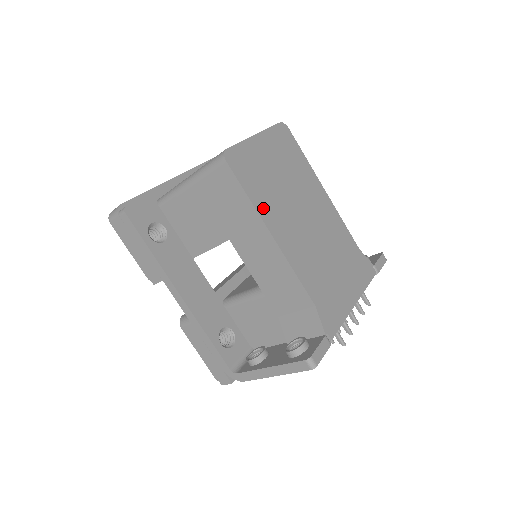
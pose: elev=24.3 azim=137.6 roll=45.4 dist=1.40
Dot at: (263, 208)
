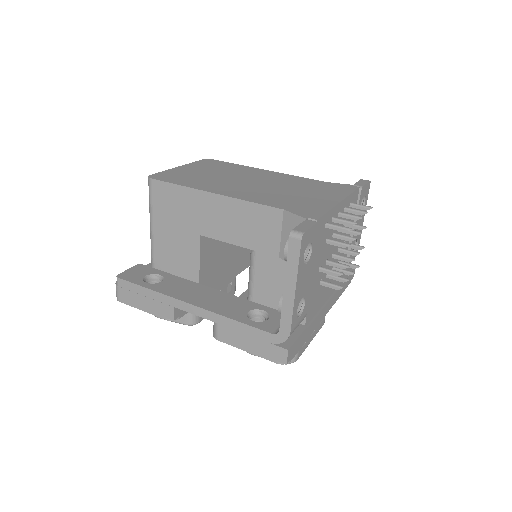
Dot at: (198, 186)
